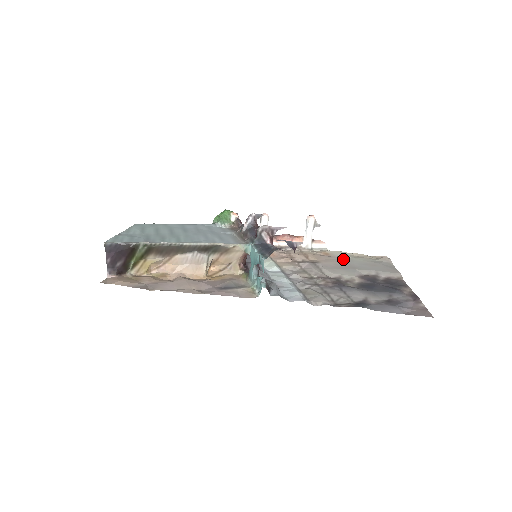
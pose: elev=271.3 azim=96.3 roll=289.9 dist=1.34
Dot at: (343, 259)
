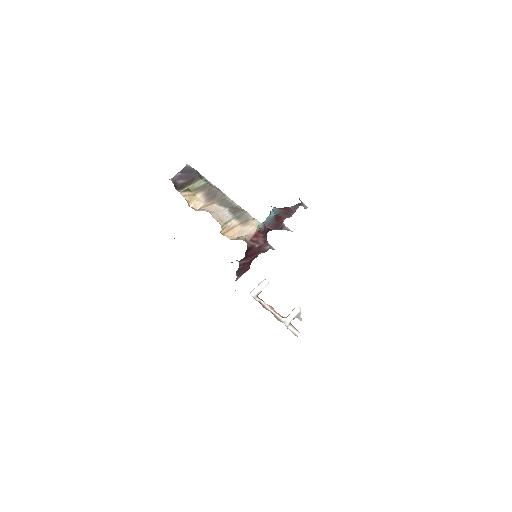
Dot at: occluded
